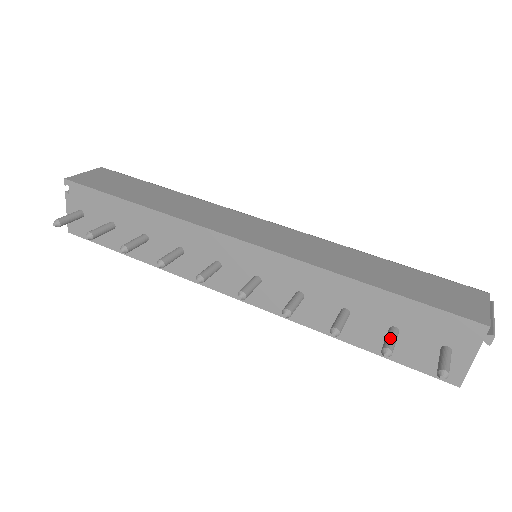
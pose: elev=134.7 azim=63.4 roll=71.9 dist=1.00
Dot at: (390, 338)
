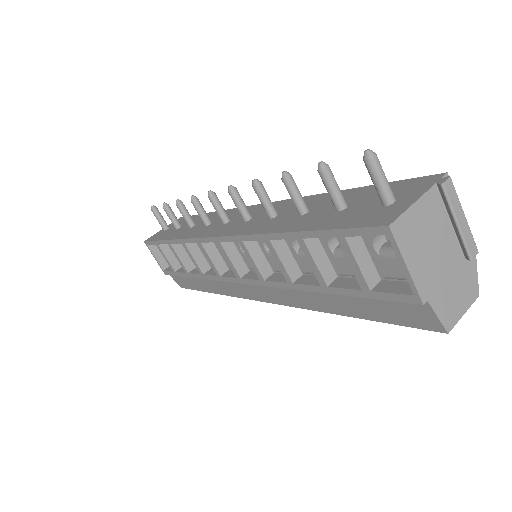
Dot at: (334, 183)
